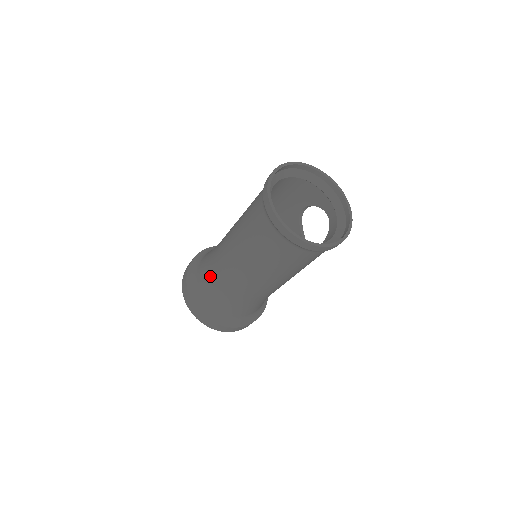
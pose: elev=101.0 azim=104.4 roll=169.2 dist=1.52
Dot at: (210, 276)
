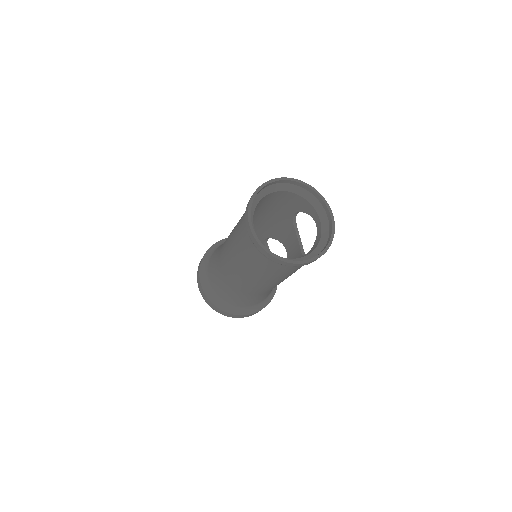
Dot at: (217, 274)
